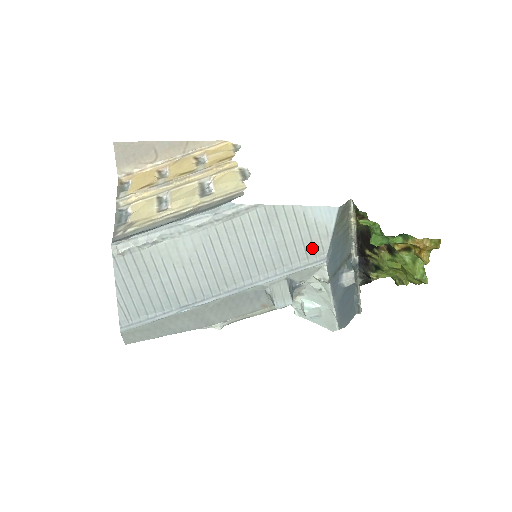
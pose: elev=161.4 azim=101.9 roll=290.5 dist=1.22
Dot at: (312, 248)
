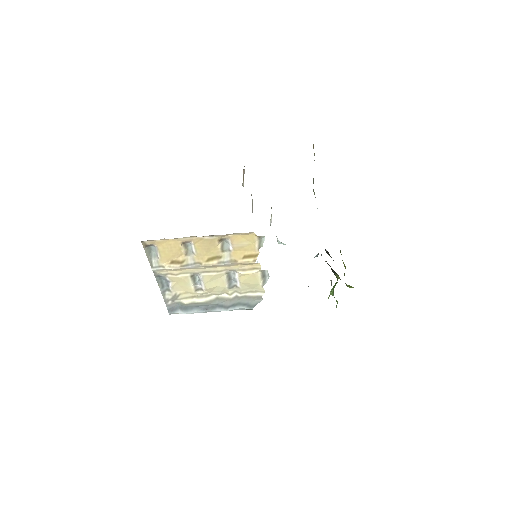
Dot at: occluded
